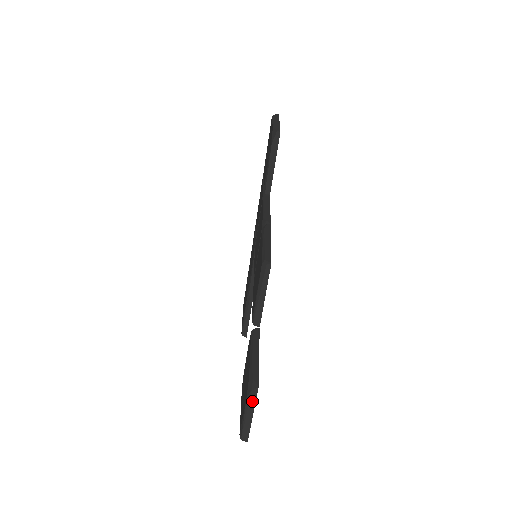
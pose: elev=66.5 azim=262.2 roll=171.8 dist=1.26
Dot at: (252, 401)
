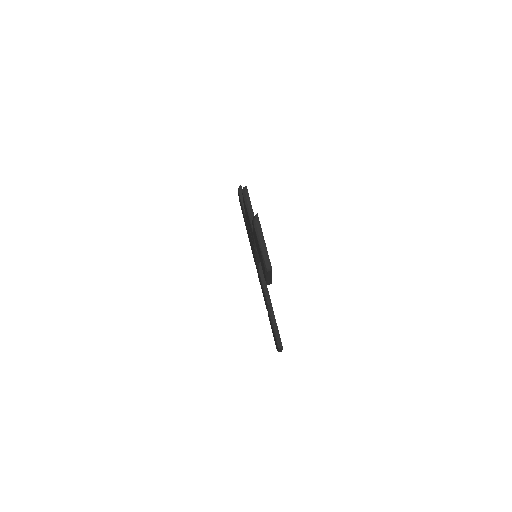
Dot at: (258, 227)
